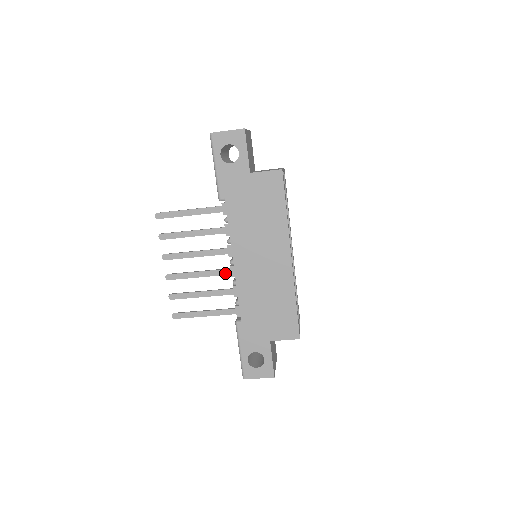
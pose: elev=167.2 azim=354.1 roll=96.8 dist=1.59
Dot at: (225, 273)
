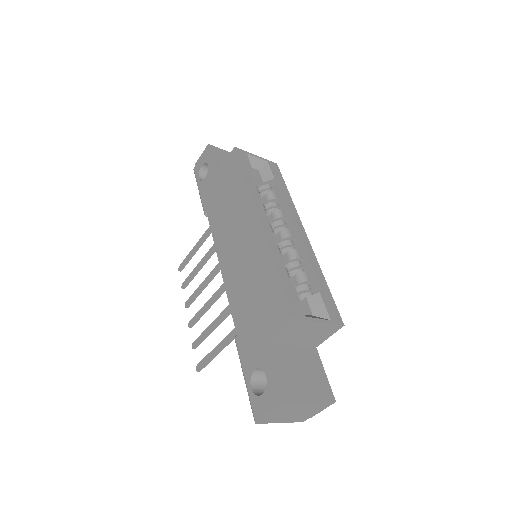
Dot at: (224, 287)
